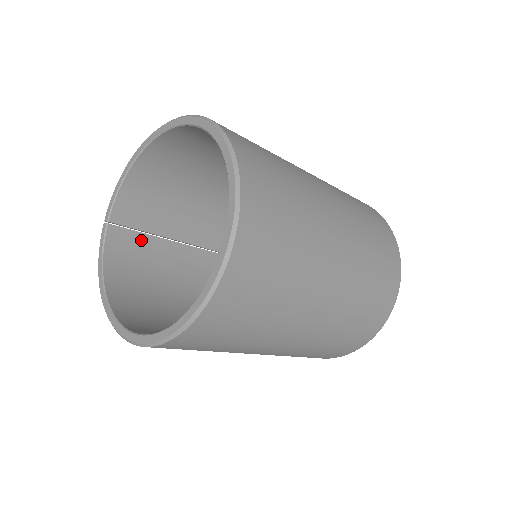
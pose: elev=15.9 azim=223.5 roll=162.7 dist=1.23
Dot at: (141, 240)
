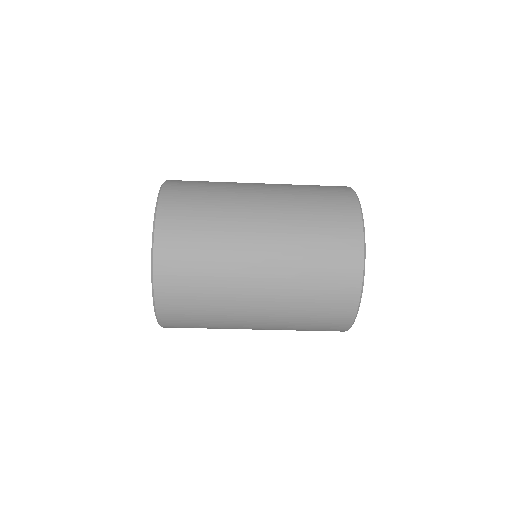
Dot at: occluded
